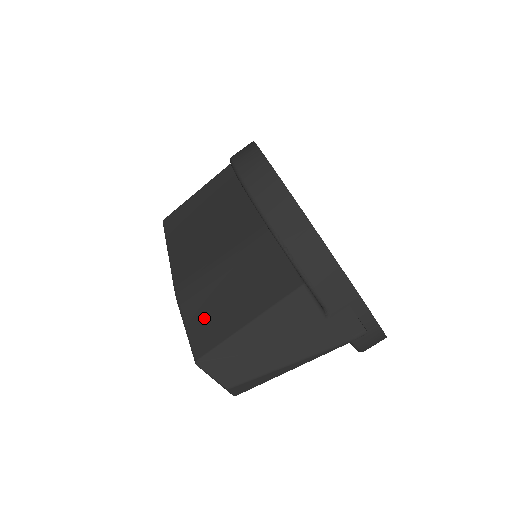
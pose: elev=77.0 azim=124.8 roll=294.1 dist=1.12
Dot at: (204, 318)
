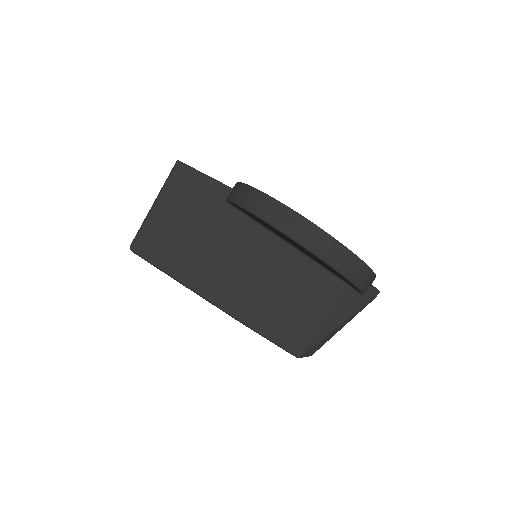
Dot at: (284, 330)
